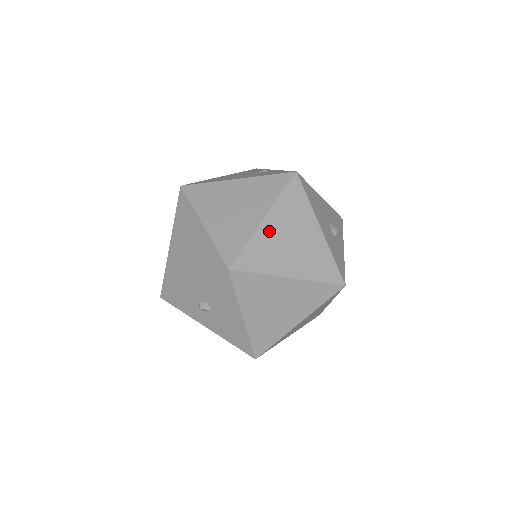
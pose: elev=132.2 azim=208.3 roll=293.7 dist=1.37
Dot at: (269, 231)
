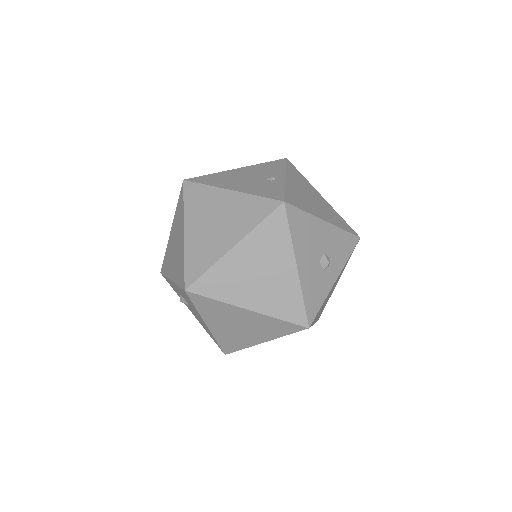
Dot at: (236, 261)
